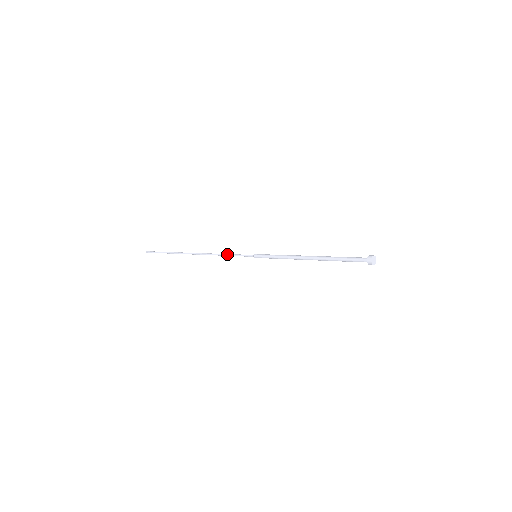
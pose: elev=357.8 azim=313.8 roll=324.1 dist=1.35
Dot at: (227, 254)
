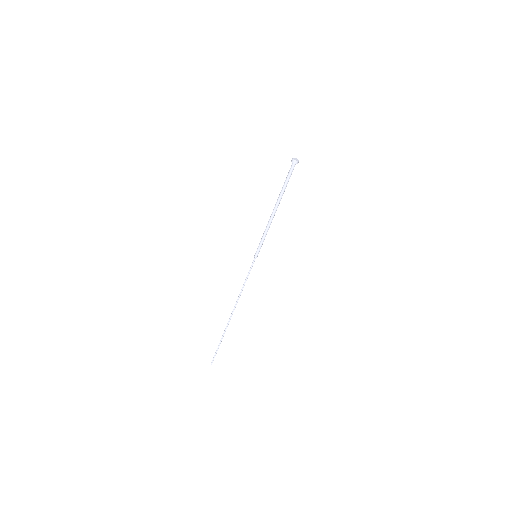
Dot at: occluded
